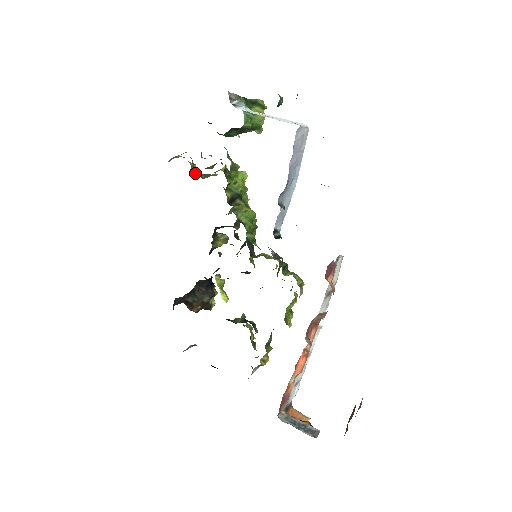
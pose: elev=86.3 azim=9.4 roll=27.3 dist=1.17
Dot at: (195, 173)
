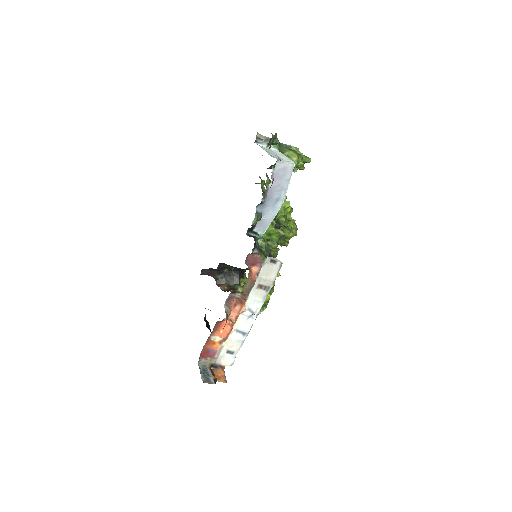
Dot at: occluded
